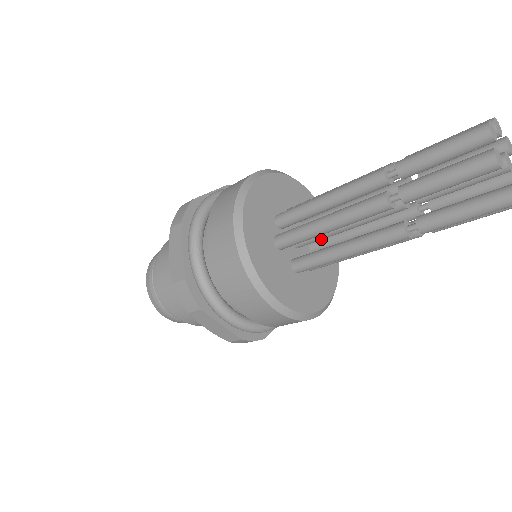
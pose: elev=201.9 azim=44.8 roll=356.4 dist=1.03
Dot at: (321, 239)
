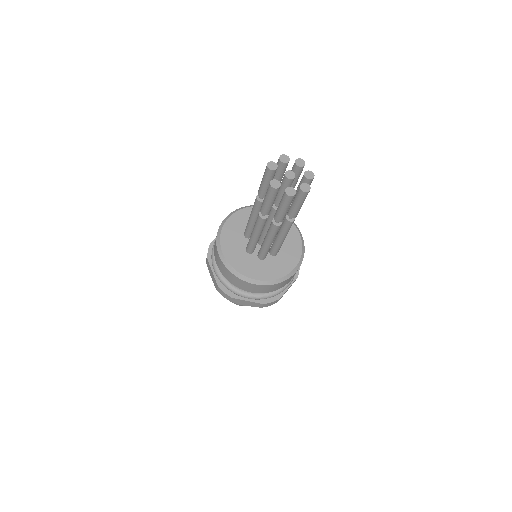
Dot at: (263, 237)
